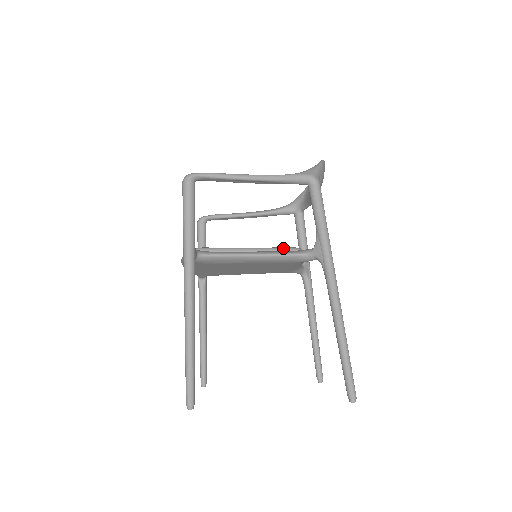
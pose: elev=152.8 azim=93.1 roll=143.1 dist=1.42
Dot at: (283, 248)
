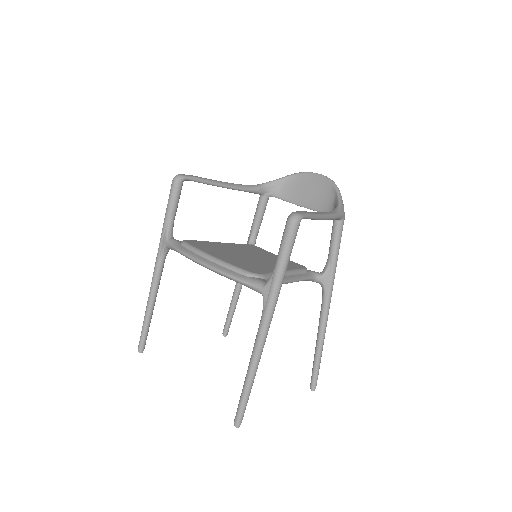
Dot at: (302, 270)
